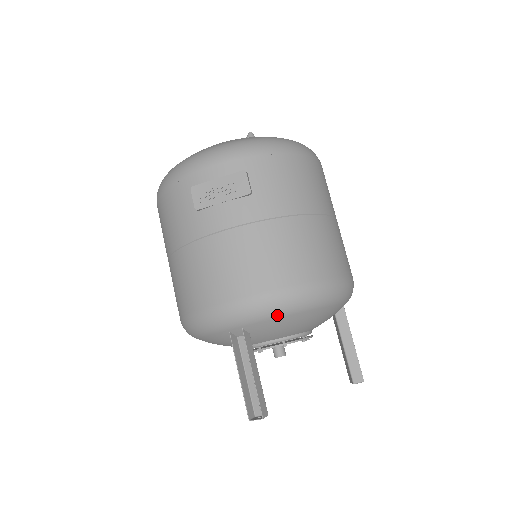
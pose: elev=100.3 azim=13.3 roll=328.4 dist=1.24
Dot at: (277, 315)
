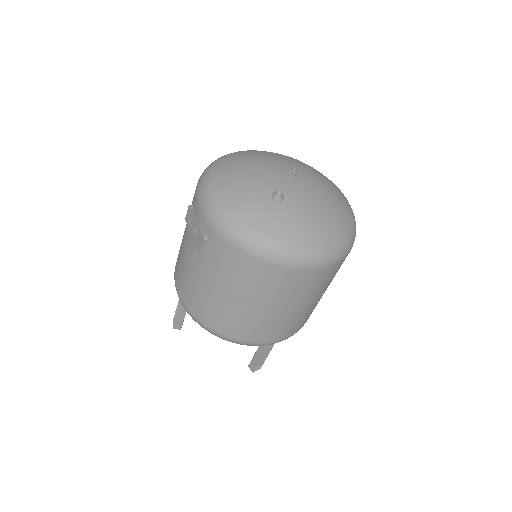
Dot at: occluded
